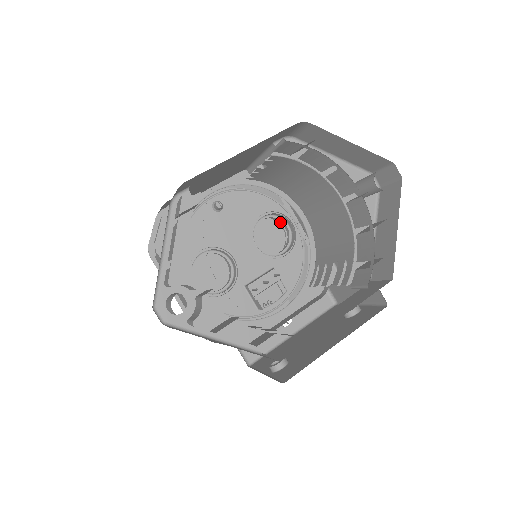
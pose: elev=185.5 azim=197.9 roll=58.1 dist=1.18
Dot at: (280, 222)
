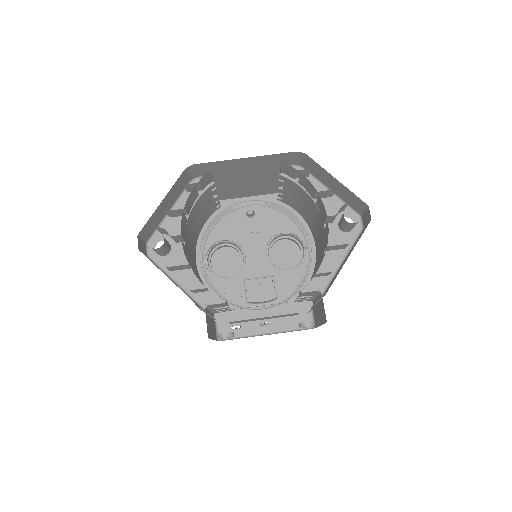
Dot at: occluded
